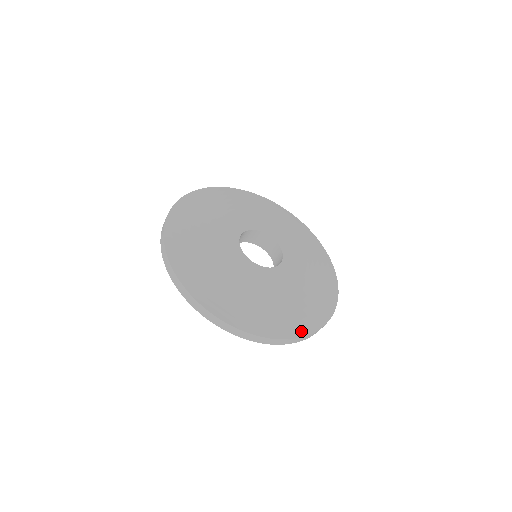
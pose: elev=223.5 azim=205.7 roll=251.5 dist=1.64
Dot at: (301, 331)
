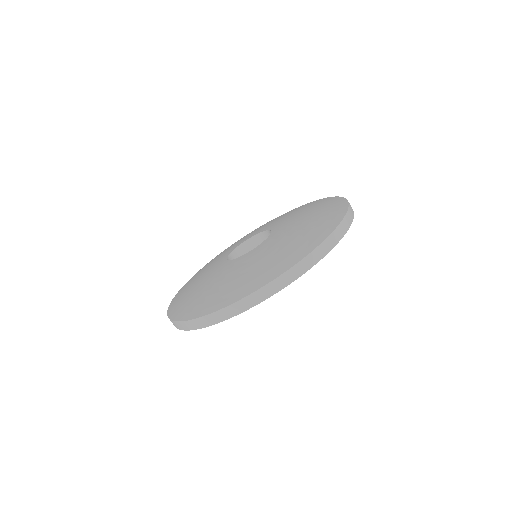
Dot at: (339, 216)
